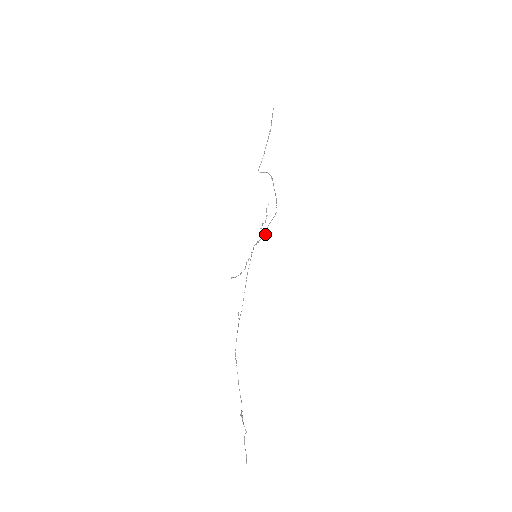
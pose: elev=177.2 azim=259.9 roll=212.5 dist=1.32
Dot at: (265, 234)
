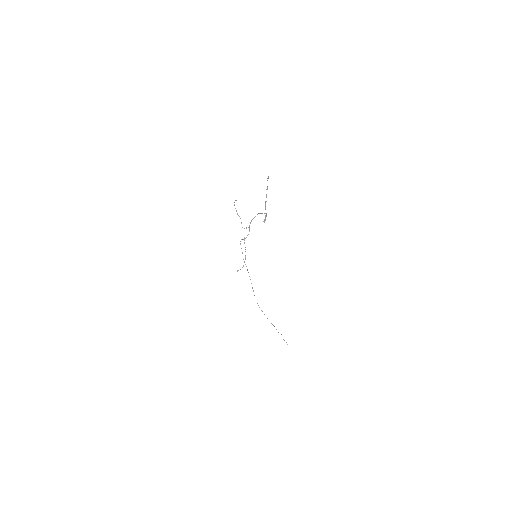
Dot at: occluded
